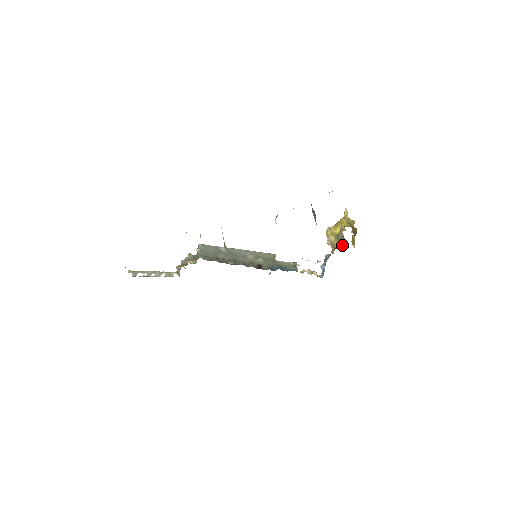
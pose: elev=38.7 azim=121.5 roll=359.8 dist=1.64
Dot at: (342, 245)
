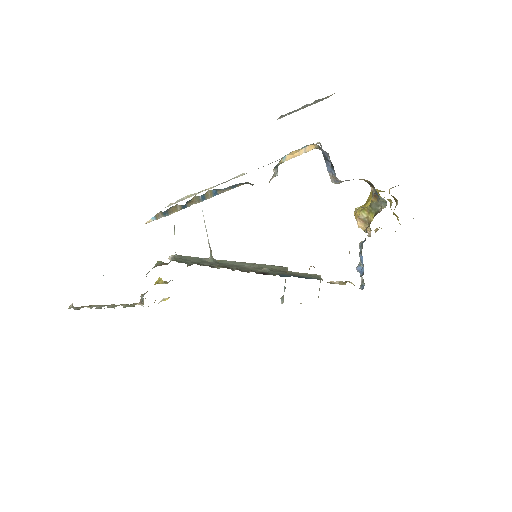
Dot at: (380, 211)
